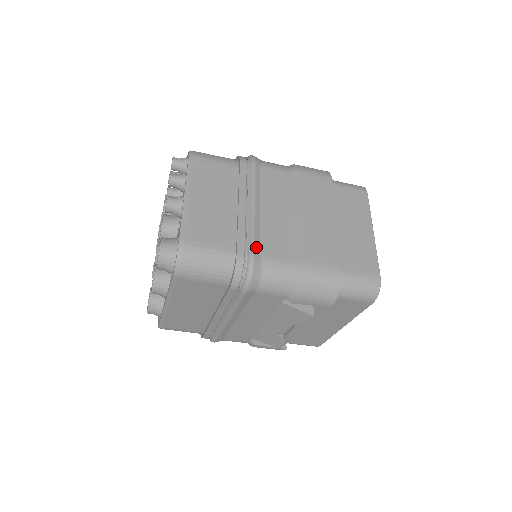
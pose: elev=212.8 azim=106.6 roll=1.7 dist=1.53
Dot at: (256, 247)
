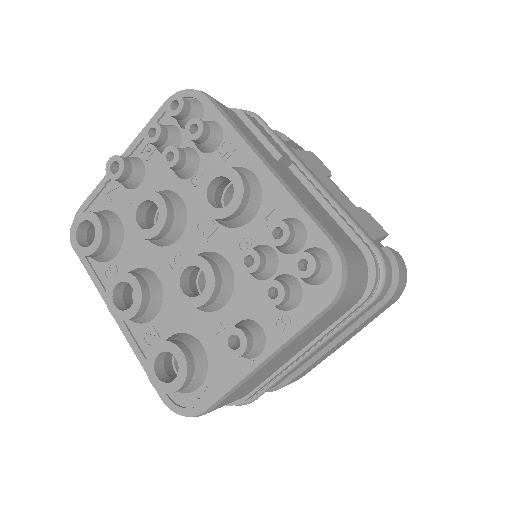
Dot at: occluded
